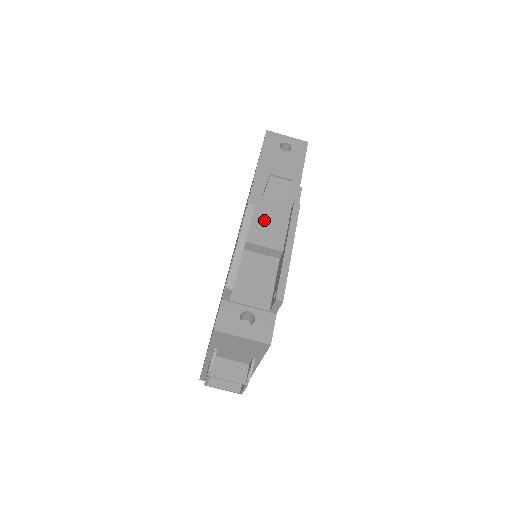
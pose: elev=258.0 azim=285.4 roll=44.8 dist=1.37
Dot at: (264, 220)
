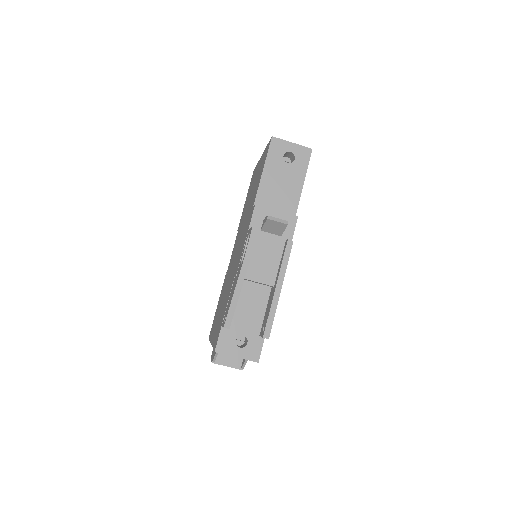
Dot at: (260, 255)
